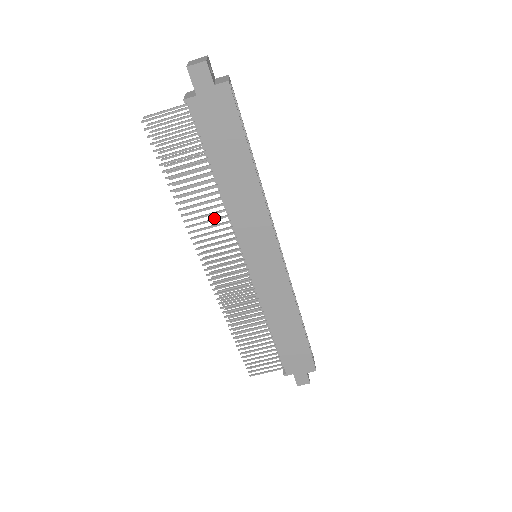
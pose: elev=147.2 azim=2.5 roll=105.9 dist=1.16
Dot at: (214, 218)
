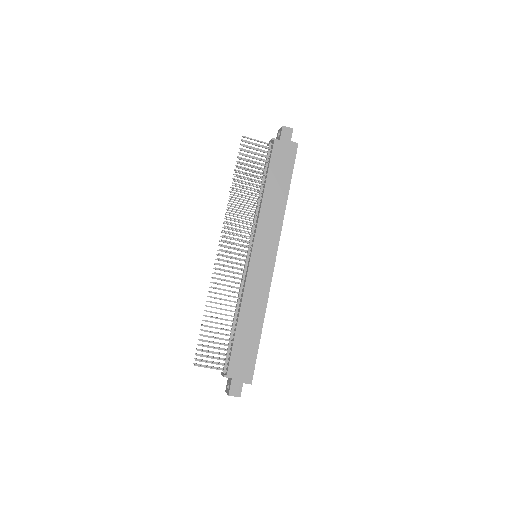
Dot at: (248, 212)
